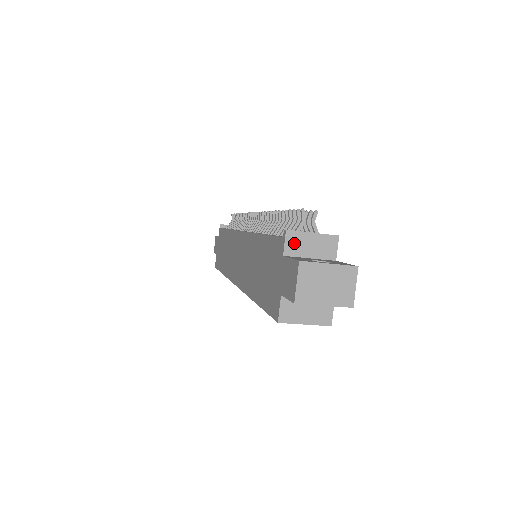
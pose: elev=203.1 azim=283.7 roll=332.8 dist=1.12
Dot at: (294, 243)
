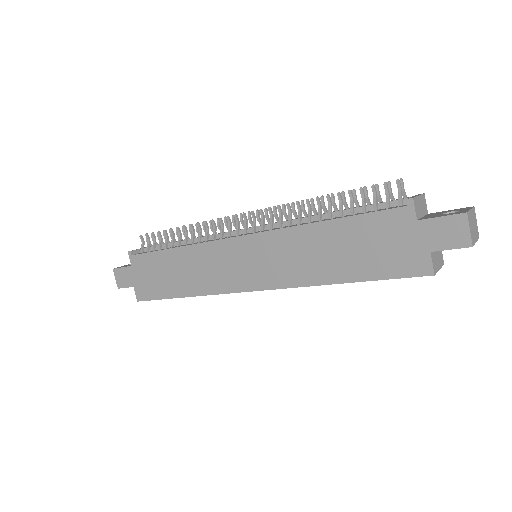
Dot at: (417, 207)
